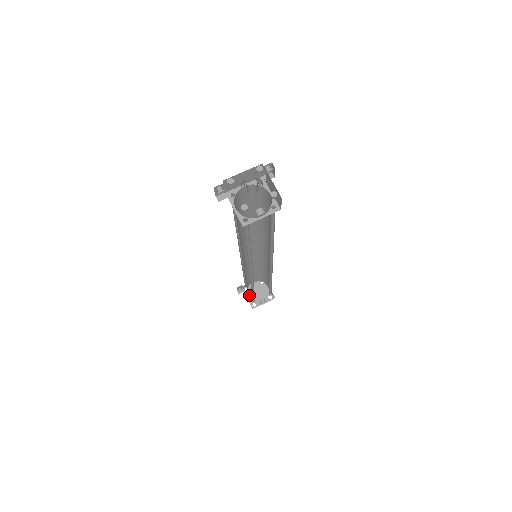
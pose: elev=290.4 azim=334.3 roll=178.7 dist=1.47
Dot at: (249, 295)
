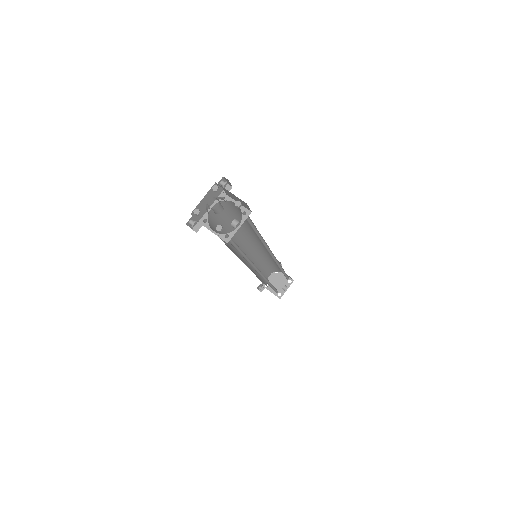
Dot at: (271, 289)
